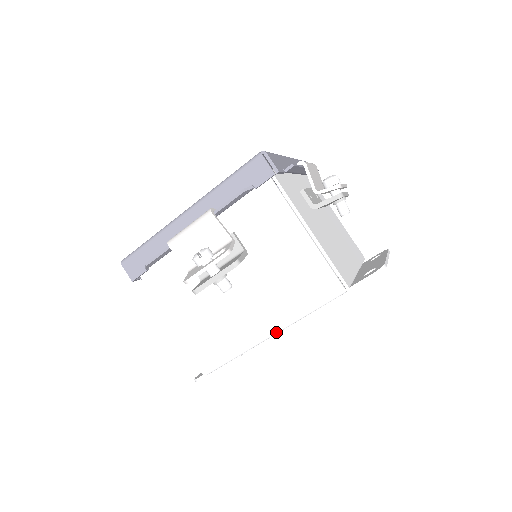
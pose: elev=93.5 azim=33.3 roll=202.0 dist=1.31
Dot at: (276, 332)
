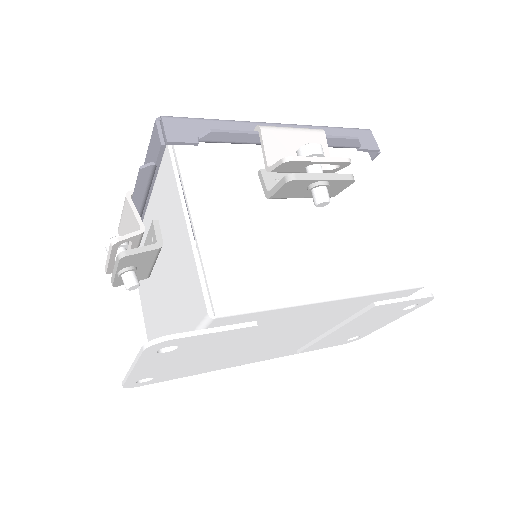
Dot at: (342, 295)
